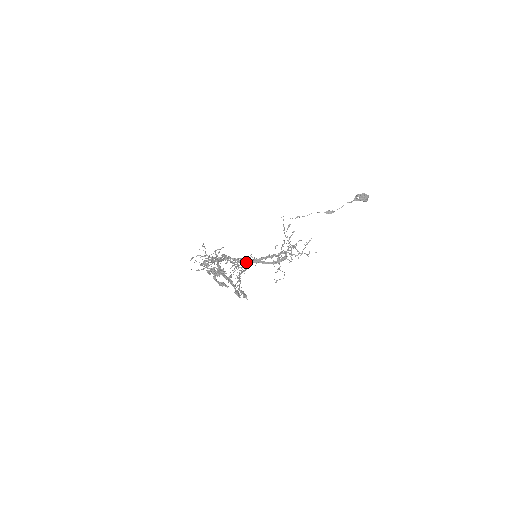
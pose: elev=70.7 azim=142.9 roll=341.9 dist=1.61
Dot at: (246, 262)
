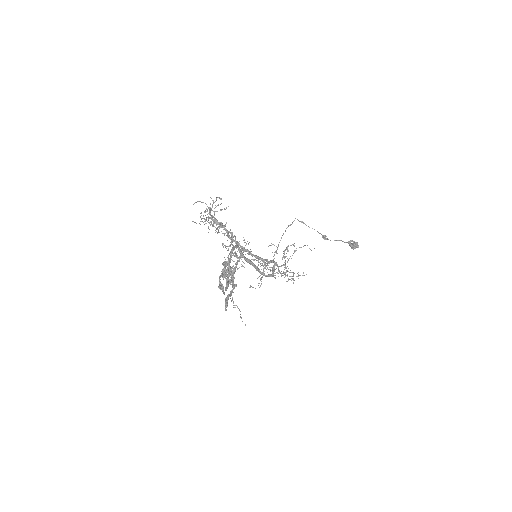
Dot at: (247, 261)
